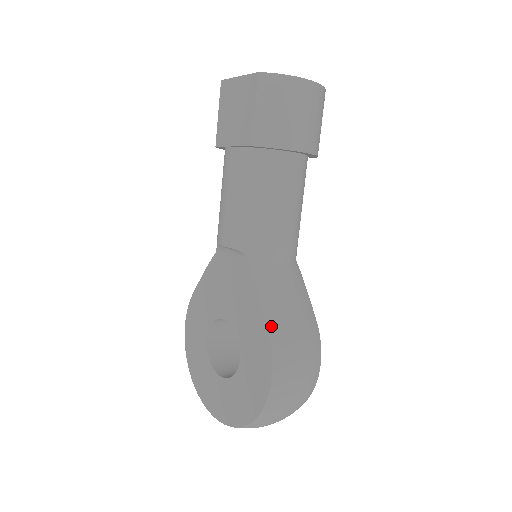
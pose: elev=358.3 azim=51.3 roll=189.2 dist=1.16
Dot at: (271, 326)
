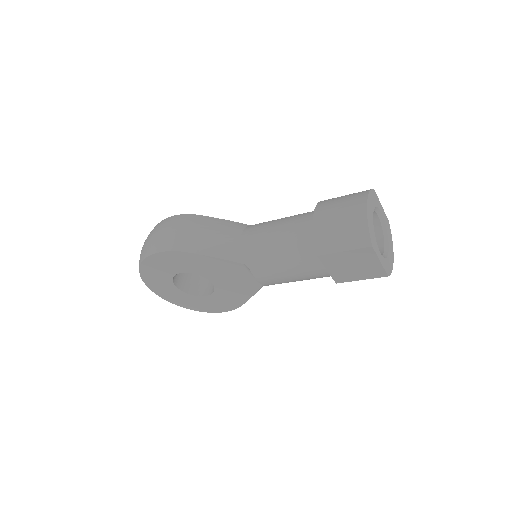
Dot at: (244, 303)
